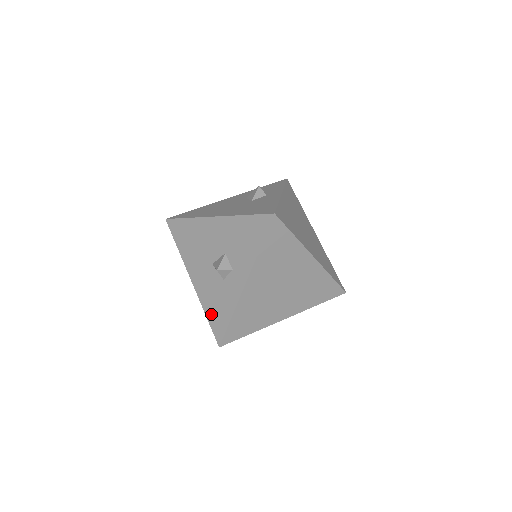
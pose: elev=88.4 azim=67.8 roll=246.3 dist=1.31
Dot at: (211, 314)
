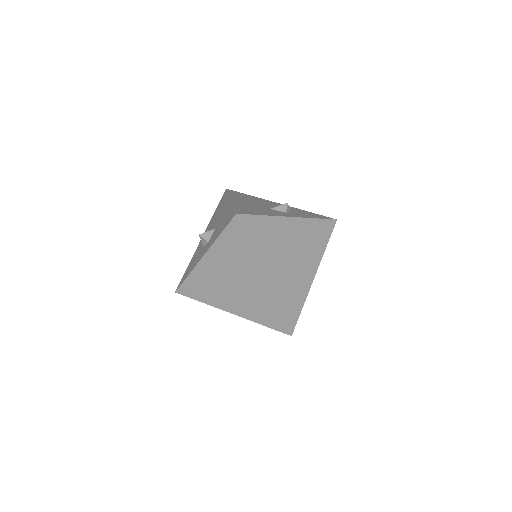
Dot at: (188, 267)
